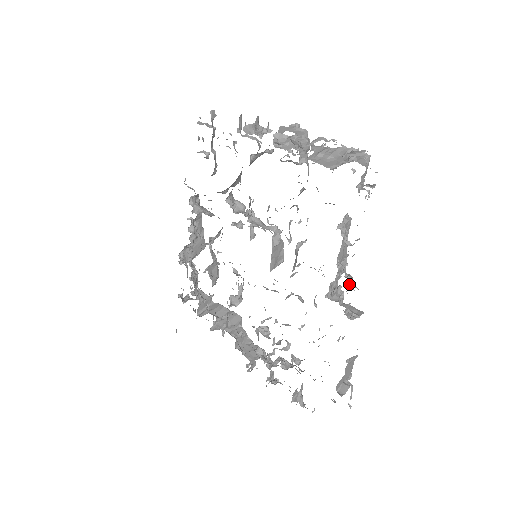
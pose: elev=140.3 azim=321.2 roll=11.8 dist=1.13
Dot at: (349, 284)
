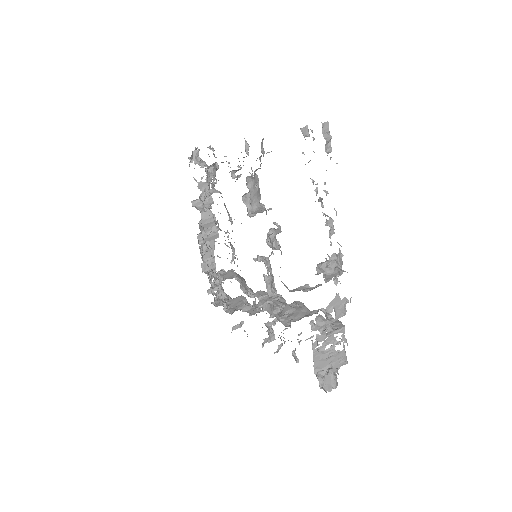
Dot at: (275, 352)
